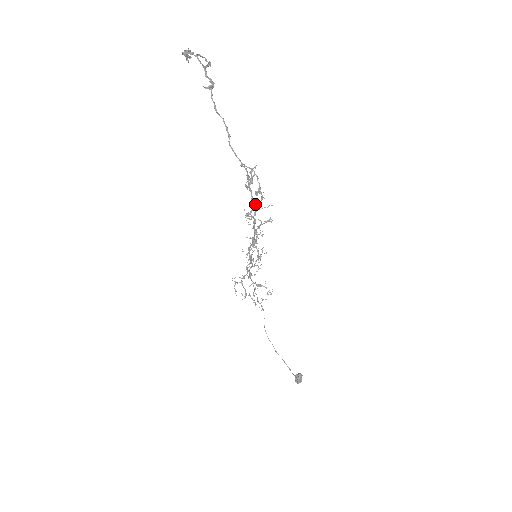
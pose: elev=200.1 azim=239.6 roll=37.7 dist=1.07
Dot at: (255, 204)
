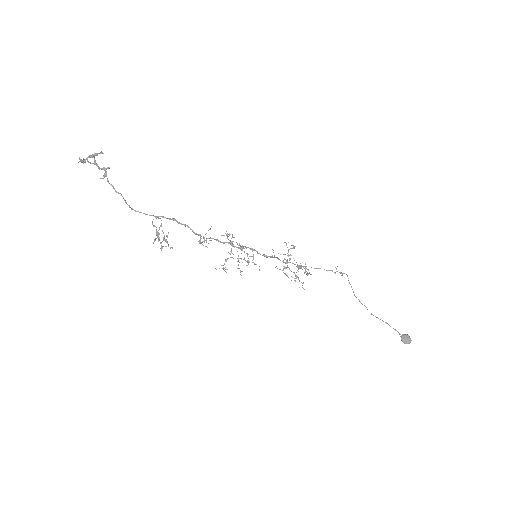
Dot at: (172, 248)
